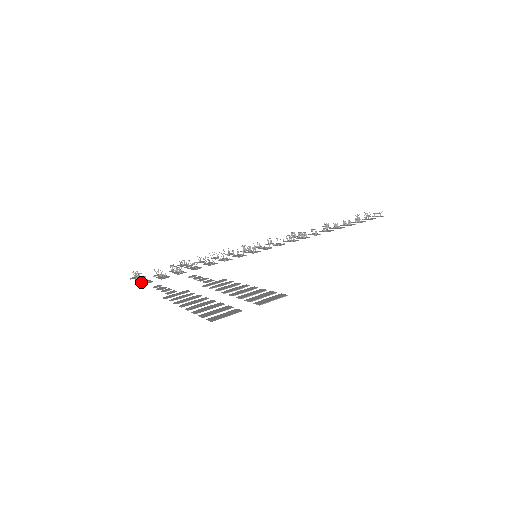
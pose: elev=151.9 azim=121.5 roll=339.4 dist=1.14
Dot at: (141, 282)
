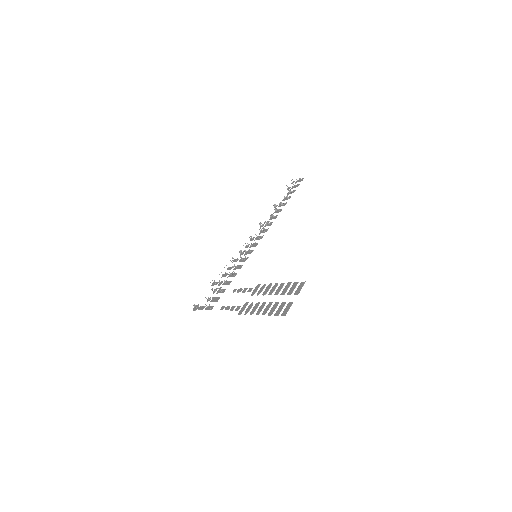
Dot at: occluded
